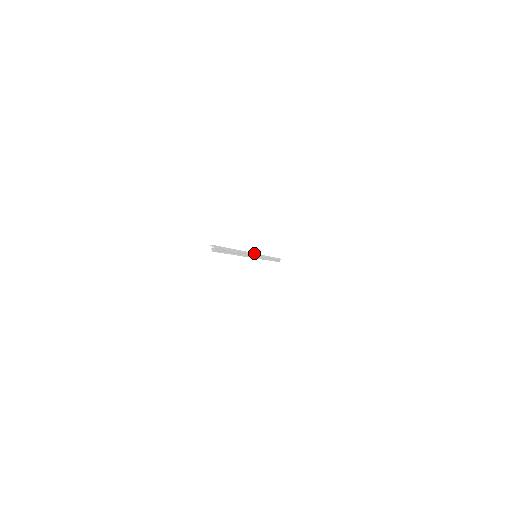
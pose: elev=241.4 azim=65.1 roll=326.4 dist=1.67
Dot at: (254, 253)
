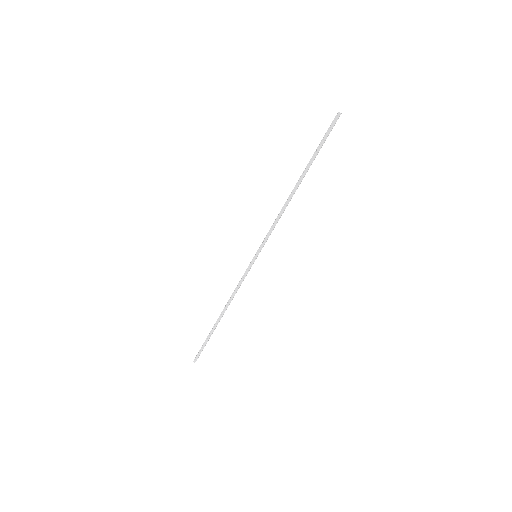
Dot at: occluded
